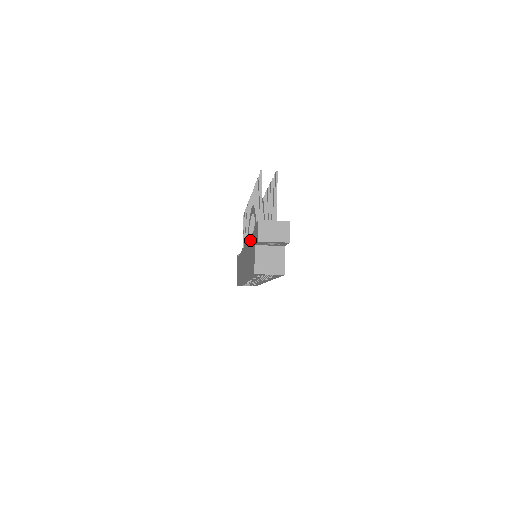
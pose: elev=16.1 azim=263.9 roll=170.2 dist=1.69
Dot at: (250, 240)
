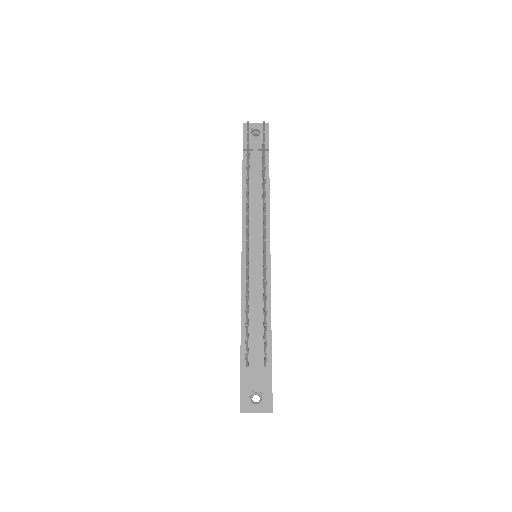
Dot at: occluded
